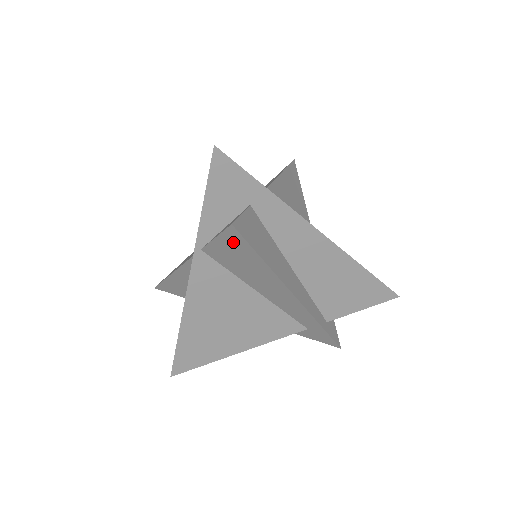
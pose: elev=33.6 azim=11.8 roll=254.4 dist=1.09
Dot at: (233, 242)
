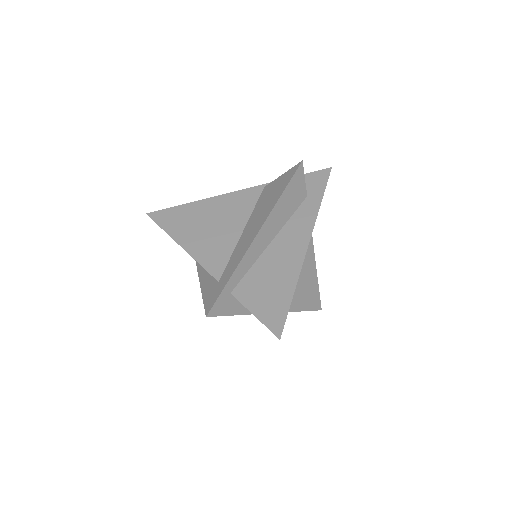
Dot at: (287, 176)
